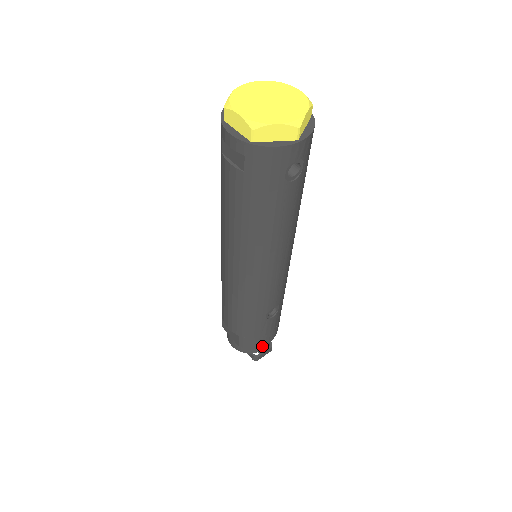
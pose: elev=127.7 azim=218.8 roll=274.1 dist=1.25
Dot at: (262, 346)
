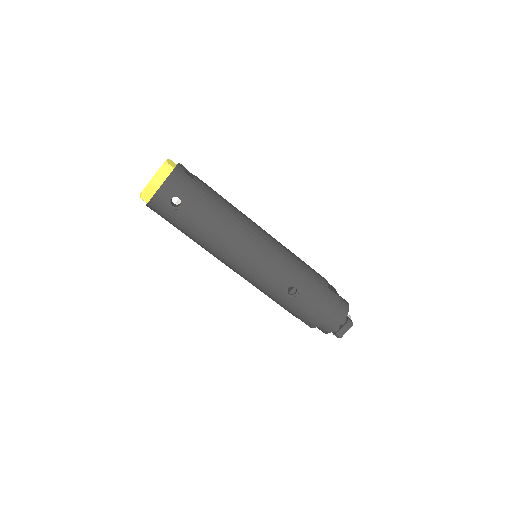
Dot at: occluded
